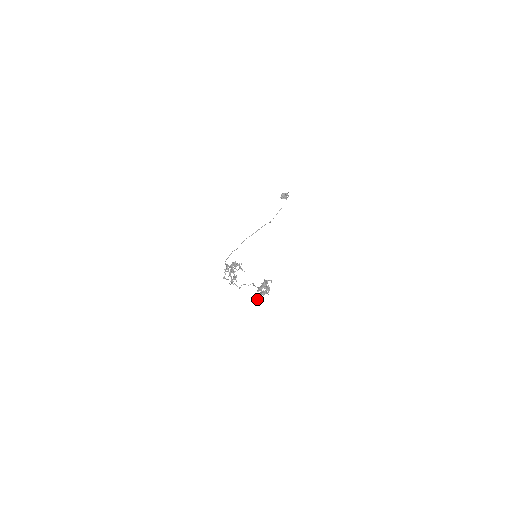
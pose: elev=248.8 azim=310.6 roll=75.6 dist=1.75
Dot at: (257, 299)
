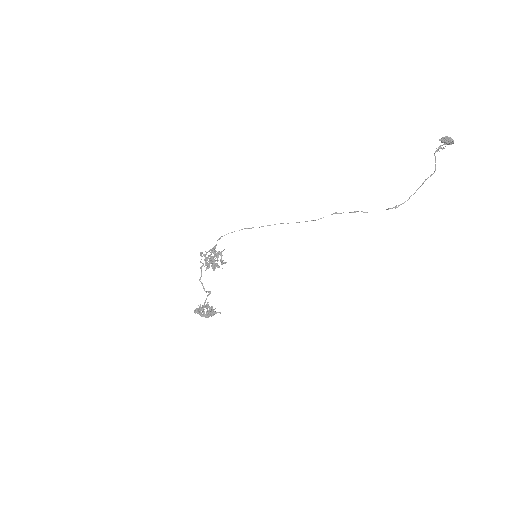
Dot at: (194, 312)
